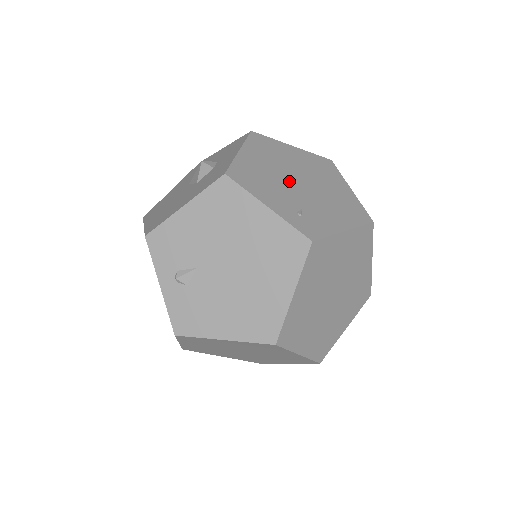
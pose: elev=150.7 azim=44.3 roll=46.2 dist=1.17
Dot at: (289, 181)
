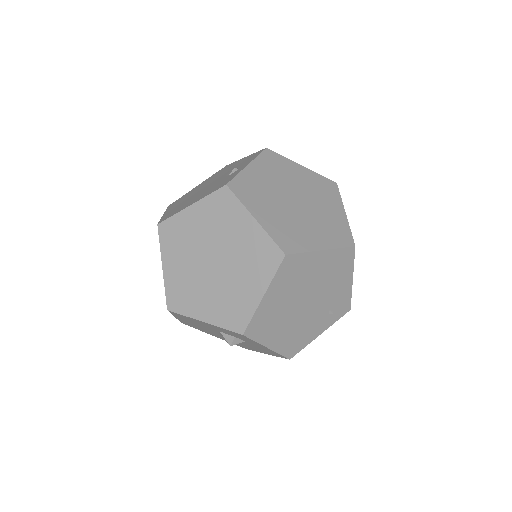
Dot at: (304, 313)
